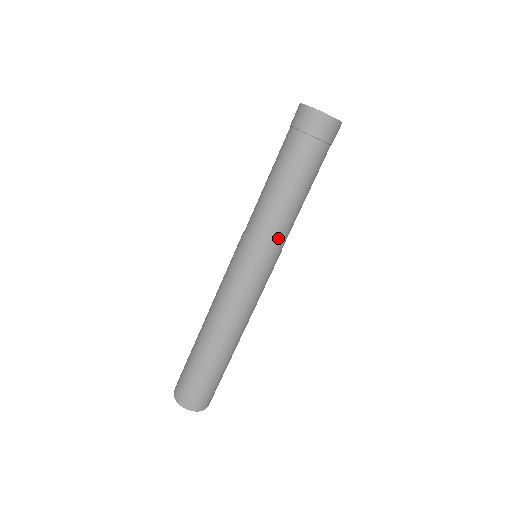
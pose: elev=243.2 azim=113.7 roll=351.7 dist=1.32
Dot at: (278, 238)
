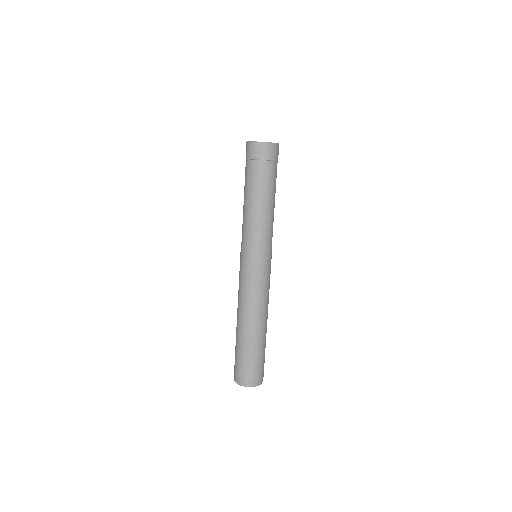
Dot at: (264, 237)
